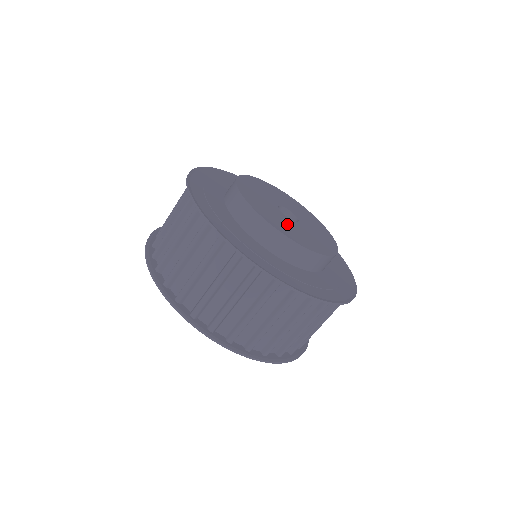
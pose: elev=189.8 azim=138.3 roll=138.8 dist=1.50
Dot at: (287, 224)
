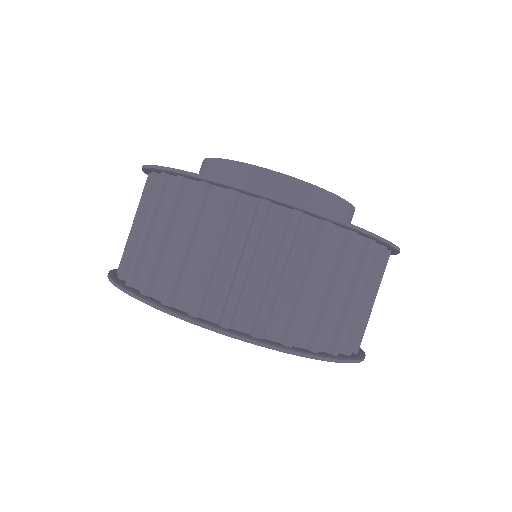
Dot at: occluded
